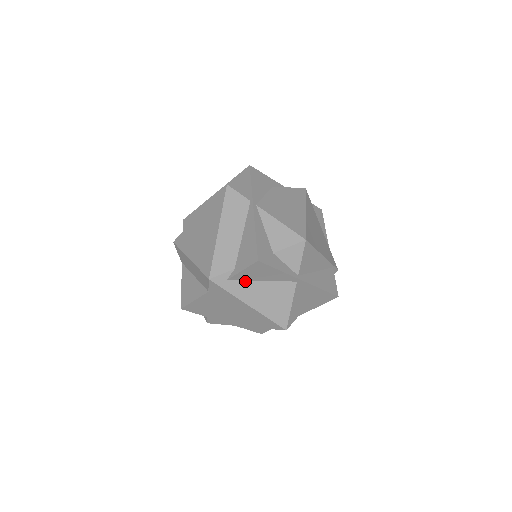
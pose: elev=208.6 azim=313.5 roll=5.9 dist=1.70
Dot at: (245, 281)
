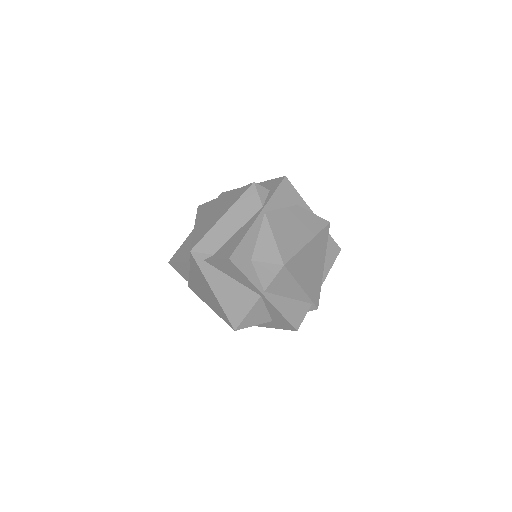
Dot at: (218, 270)
